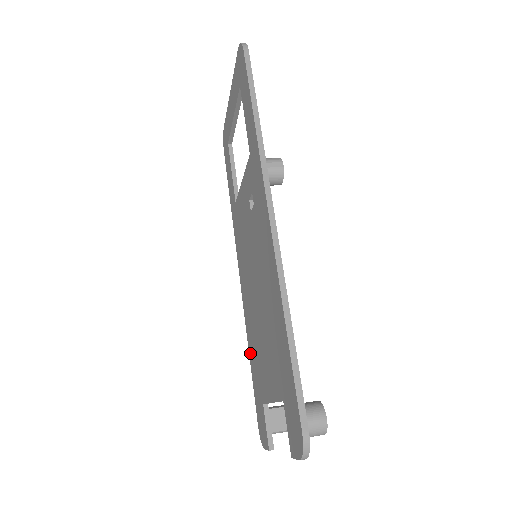
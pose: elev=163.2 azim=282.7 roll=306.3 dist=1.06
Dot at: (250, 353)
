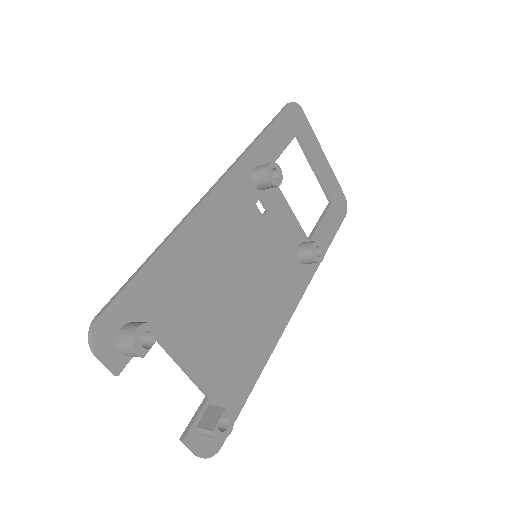
Dot at: (251, 370)
